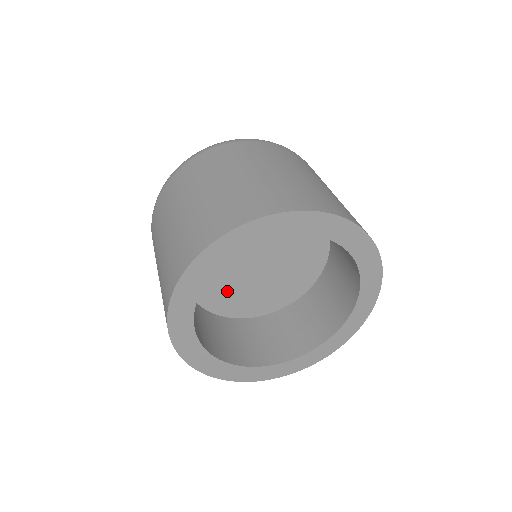
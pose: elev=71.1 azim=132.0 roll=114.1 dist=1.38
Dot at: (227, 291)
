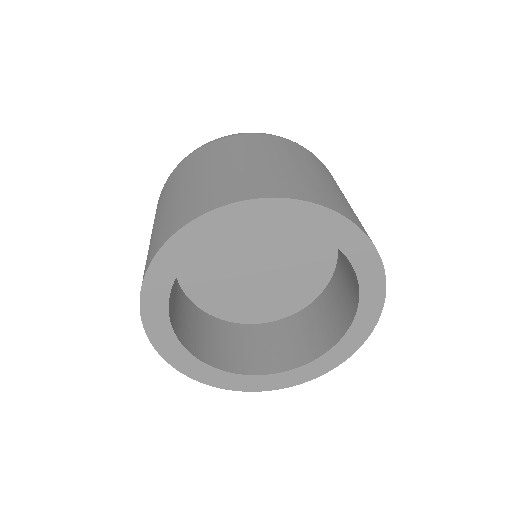
Dot at: (212, 278)
